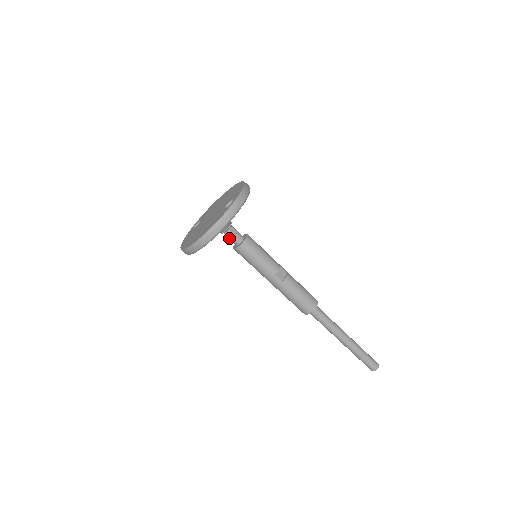
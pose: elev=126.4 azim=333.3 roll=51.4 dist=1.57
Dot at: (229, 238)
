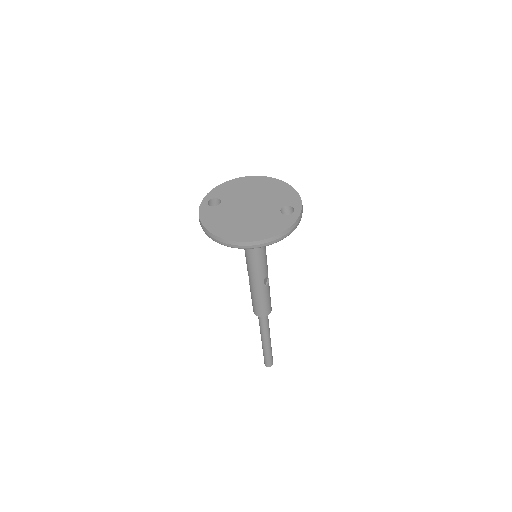
Dot at: occluded
